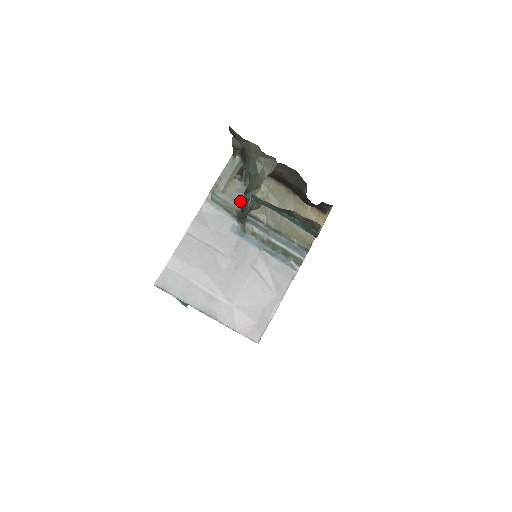
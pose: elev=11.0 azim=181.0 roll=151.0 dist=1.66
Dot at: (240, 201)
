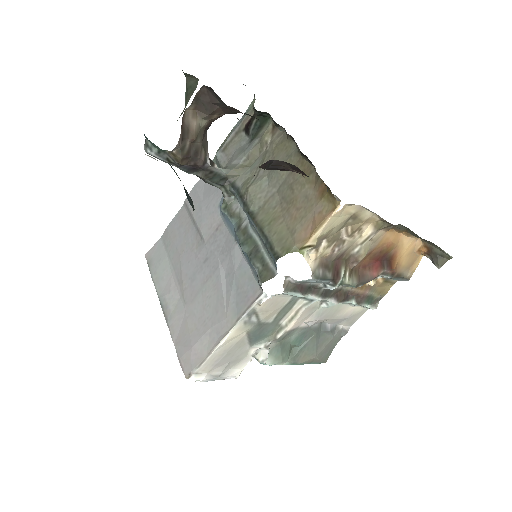
Dot at: (231, 163)
